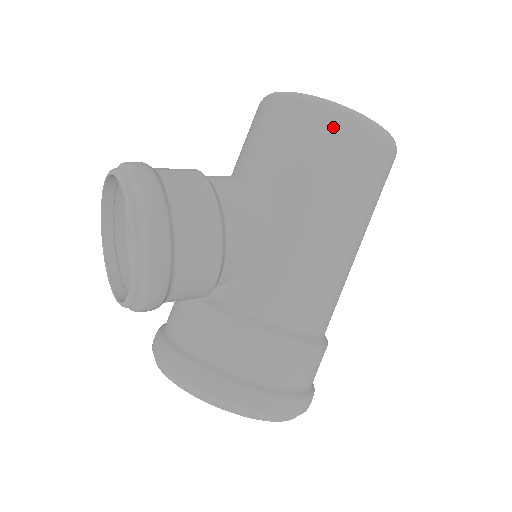
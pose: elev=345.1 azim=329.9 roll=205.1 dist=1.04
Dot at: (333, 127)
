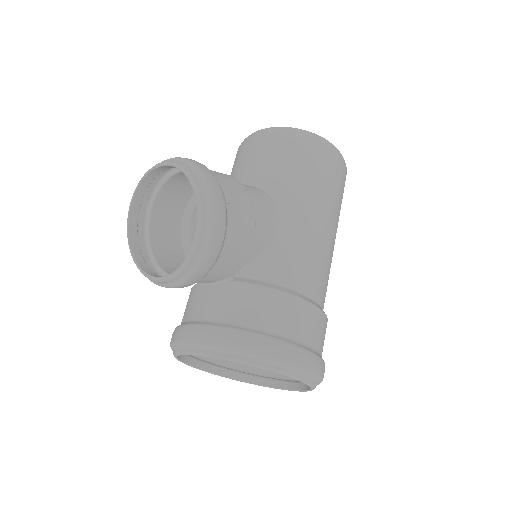
Dot at: (312, 146)
